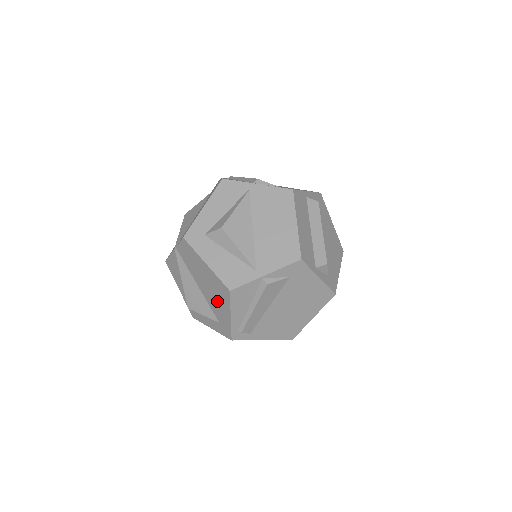
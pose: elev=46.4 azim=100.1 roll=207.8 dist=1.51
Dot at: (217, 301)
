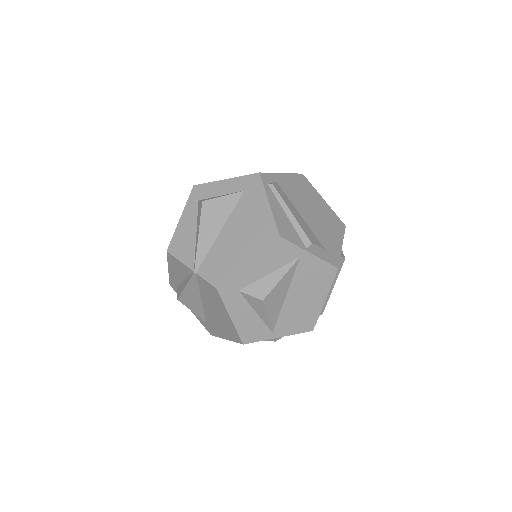
Dot at: (219, 325)
